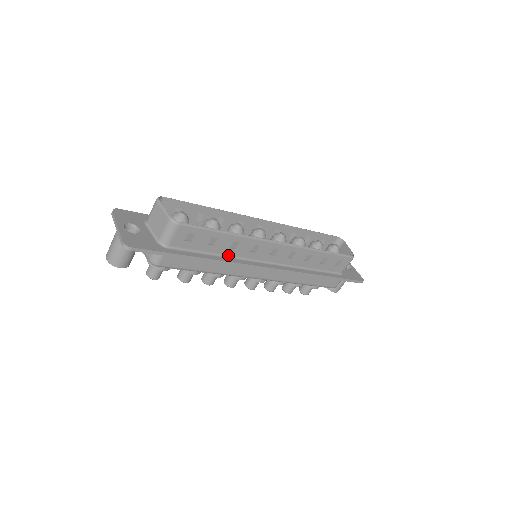
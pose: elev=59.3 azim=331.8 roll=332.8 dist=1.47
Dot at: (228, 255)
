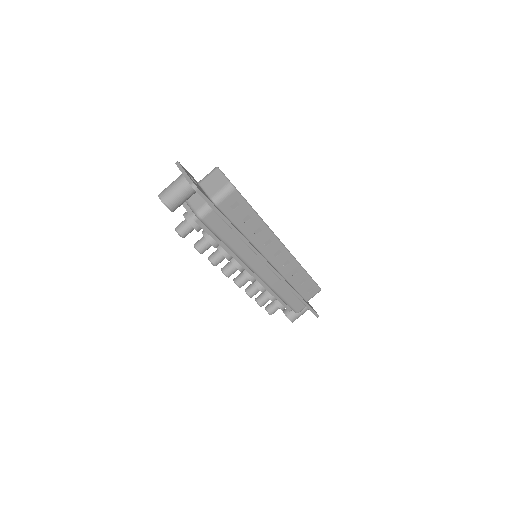
Dot at: (249, 238)
